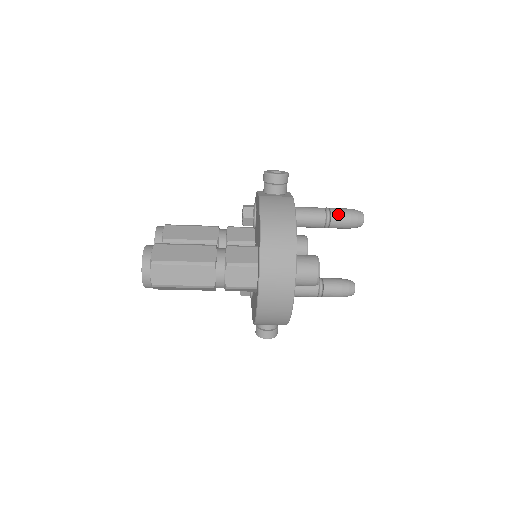
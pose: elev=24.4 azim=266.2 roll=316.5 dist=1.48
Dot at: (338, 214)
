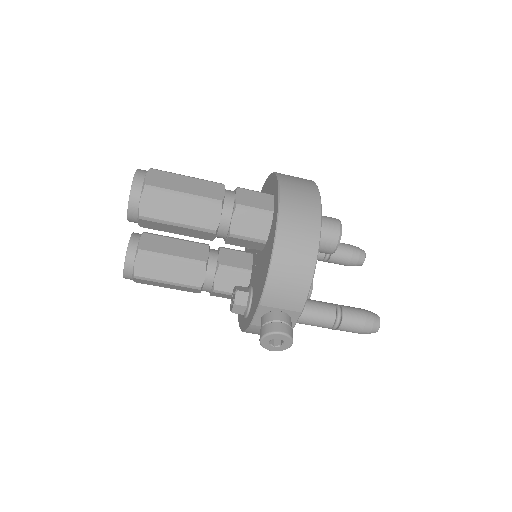
Dot at: occluded
